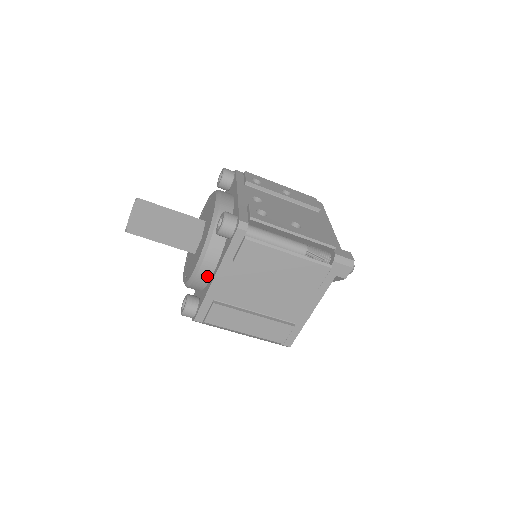
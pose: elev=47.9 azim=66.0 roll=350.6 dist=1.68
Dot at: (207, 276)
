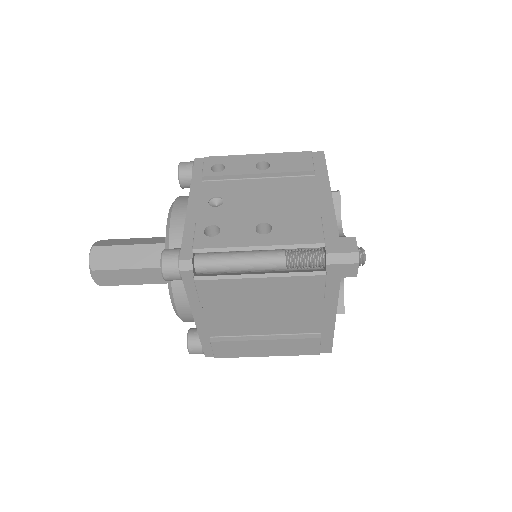
Dot at: (191, 315)
